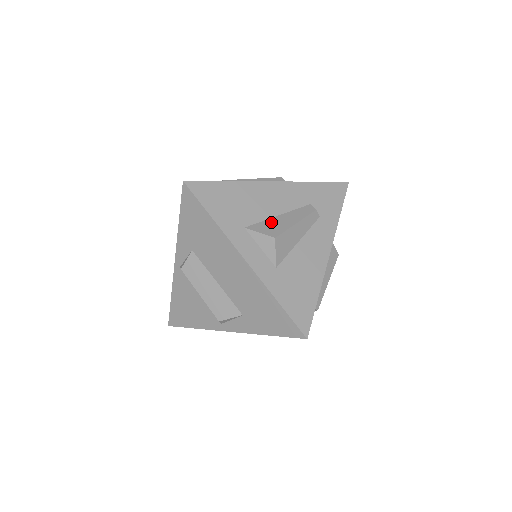
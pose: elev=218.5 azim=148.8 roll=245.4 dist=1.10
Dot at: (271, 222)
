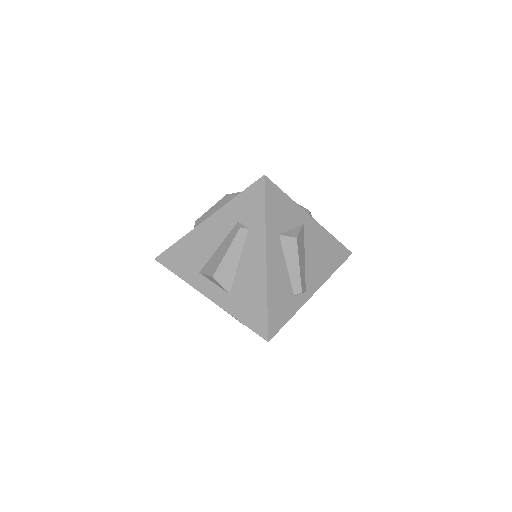
Dot at: (213, 259)
